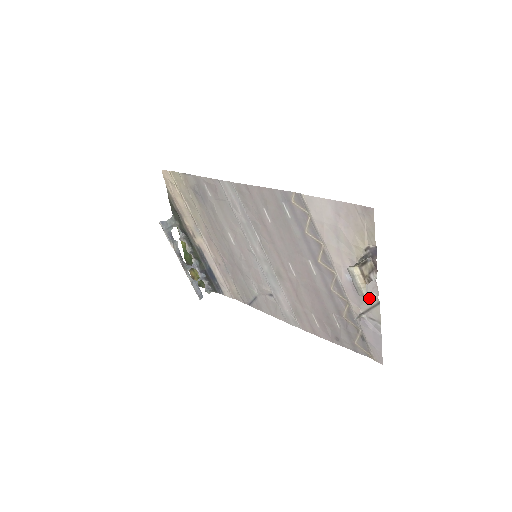
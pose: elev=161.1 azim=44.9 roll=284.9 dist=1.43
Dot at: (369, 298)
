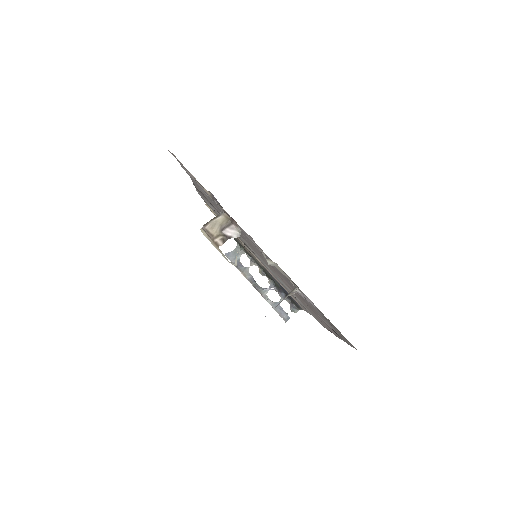
Dot at: (267, 262)
